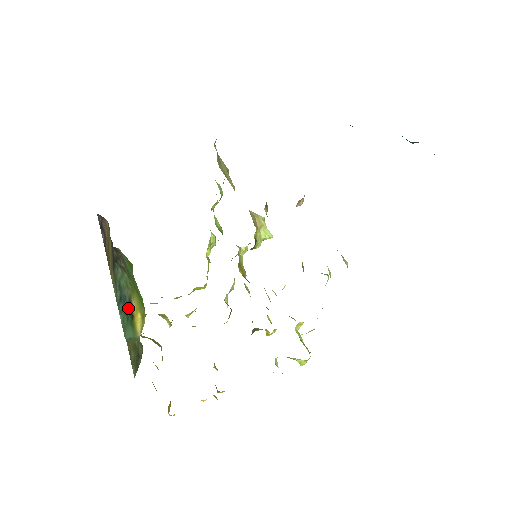
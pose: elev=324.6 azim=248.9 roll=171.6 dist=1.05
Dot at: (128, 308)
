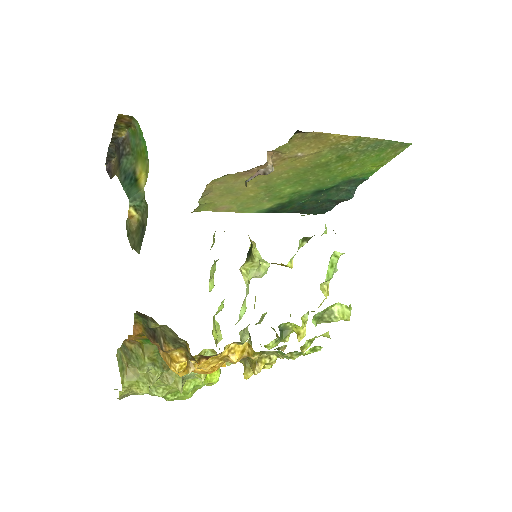
Dot at: (132, 178)
